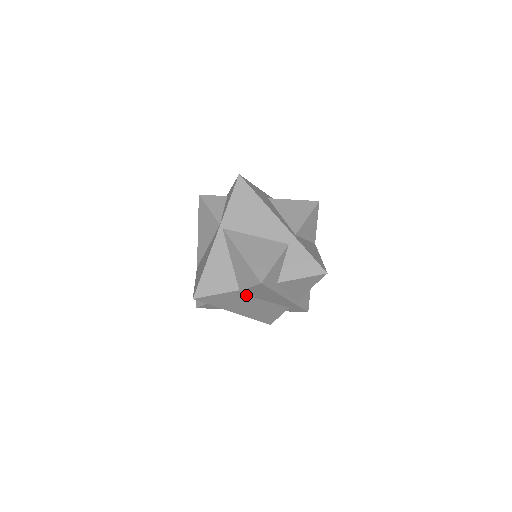
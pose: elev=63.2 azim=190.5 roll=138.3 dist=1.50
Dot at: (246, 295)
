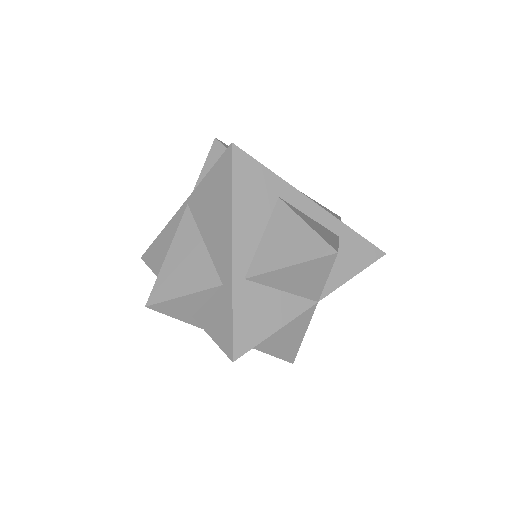
Dot at: occluded
